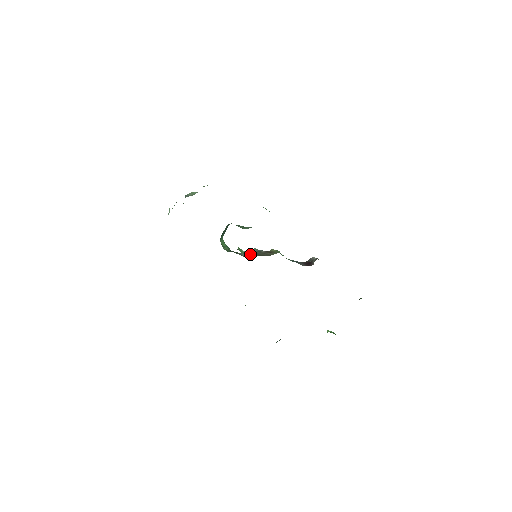
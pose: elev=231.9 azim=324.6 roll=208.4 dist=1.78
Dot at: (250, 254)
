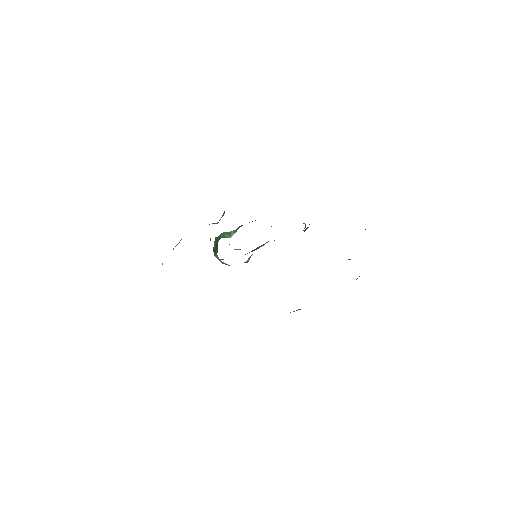
Dot at: occluded
